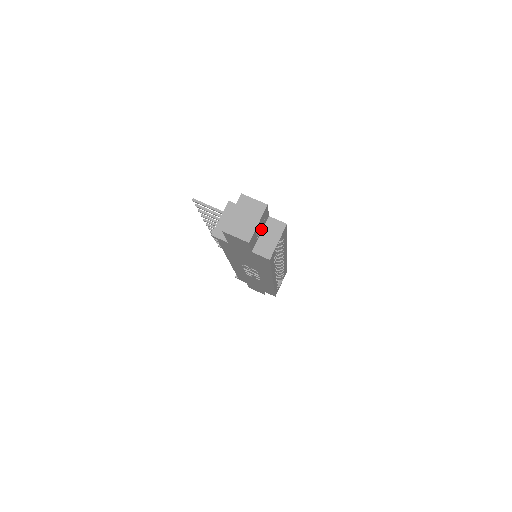
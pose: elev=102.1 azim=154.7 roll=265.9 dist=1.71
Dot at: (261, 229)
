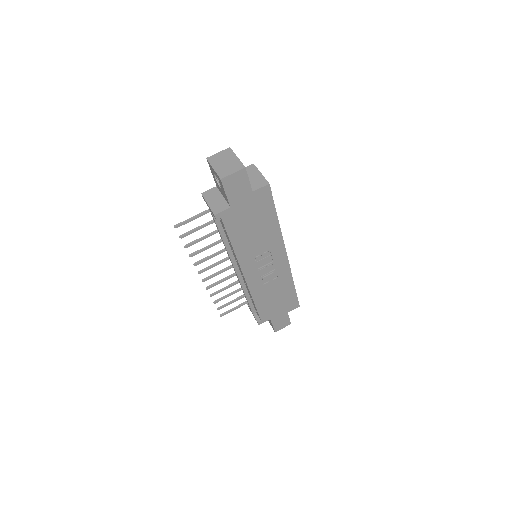
Dot at: occluded
